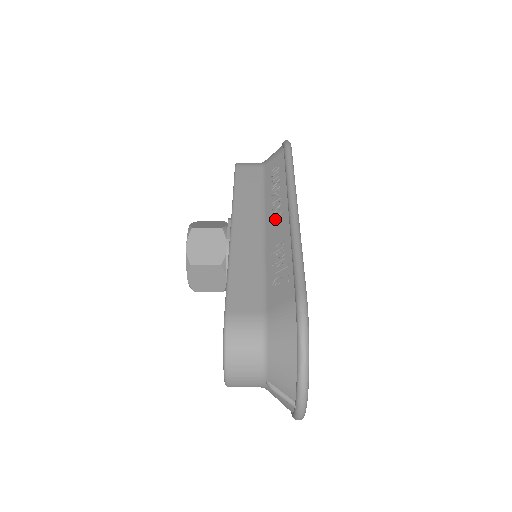
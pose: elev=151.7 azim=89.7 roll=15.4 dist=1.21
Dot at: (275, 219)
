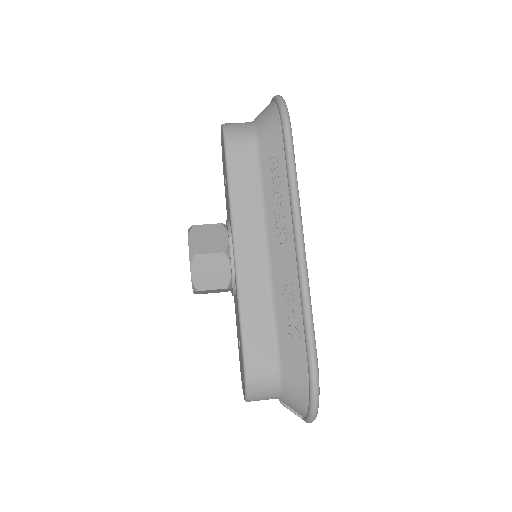
Dot at: (280, 246)
